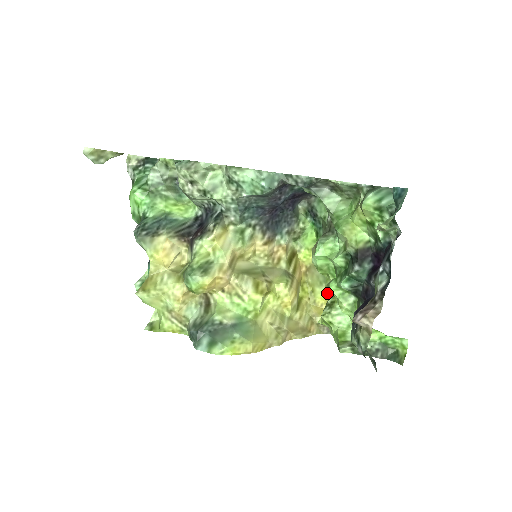
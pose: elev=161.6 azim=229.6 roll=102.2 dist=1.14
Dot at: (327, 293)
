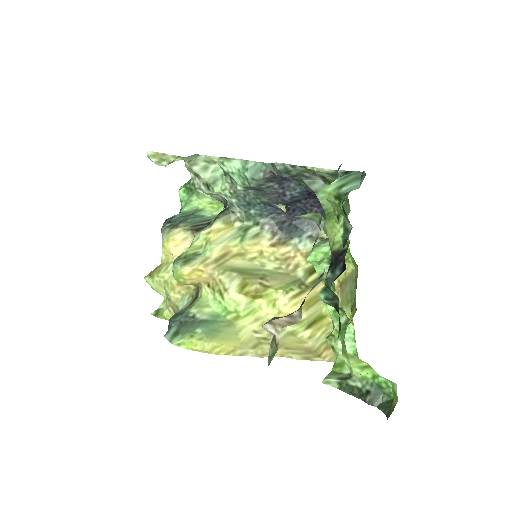
Dot at: occluded
